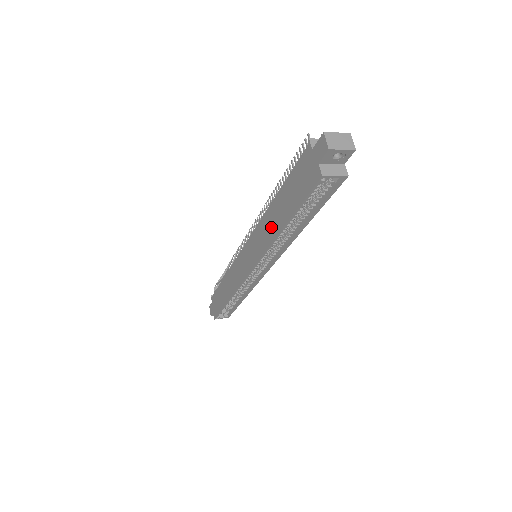
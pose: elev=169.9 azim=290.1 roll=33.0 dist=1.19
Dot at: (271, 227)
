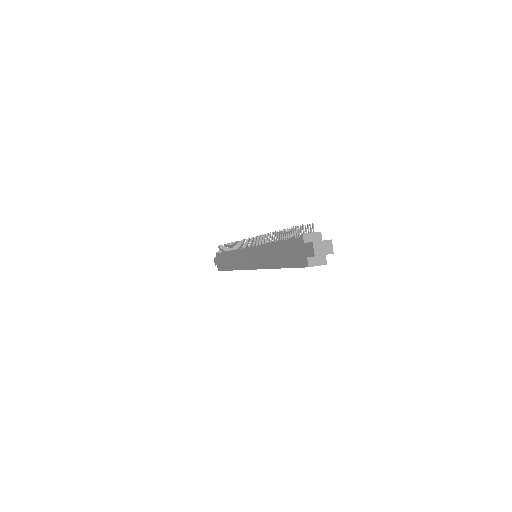
Dot at: (270, 259)
